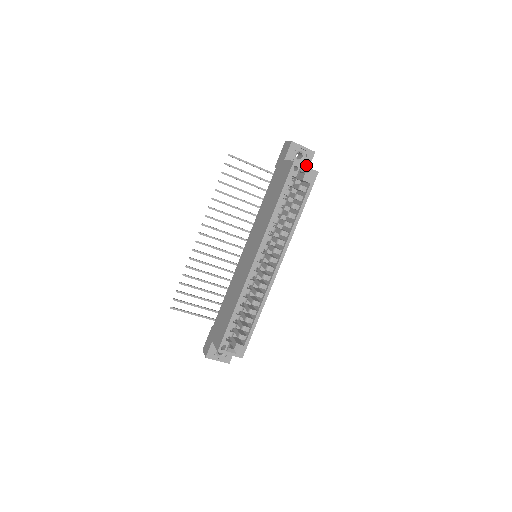
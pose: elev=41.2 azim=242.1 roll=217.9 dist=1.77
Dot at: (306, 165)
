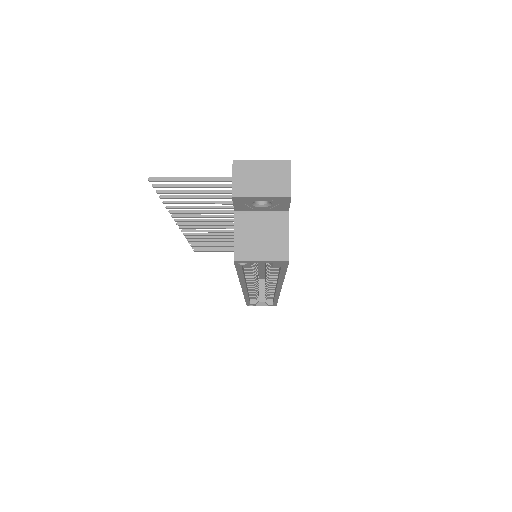
Dot at: (281, 208)
